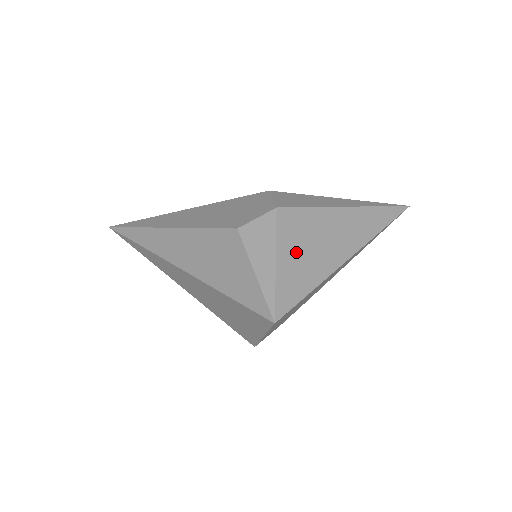
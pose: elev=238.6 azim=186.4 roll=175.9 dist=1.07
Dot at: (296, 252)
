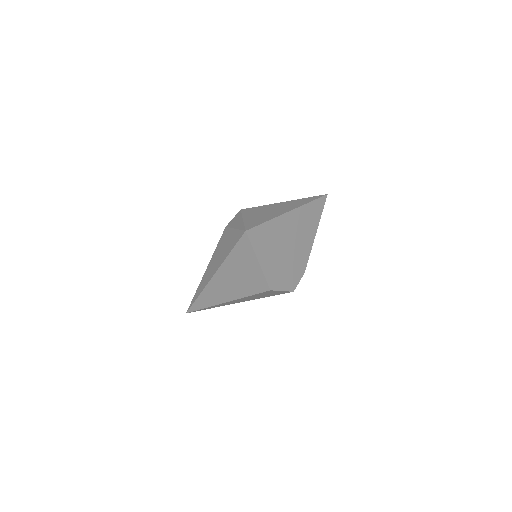
Dot at: (255, 216)
